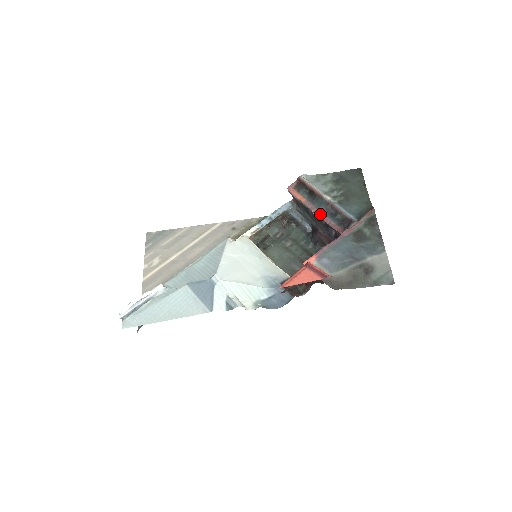
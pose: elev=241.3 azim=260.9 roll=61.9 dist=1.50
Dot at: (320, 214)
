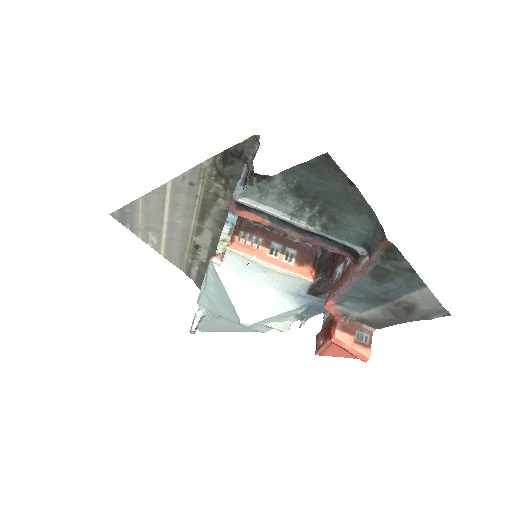
Dot at: (304, 239)
